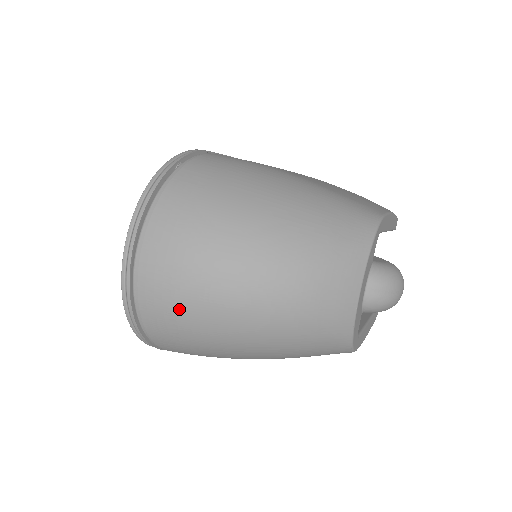
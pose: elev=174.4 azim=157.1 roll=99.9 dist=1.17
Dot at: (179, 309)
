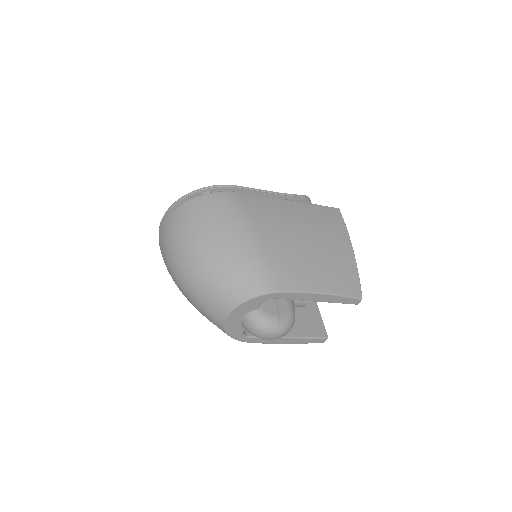
Dot at: (164, 260)
